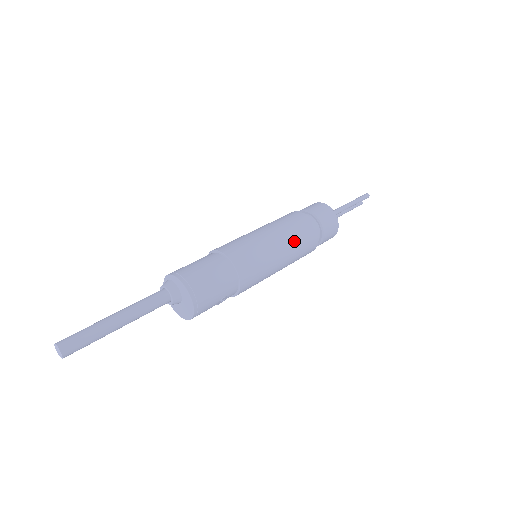
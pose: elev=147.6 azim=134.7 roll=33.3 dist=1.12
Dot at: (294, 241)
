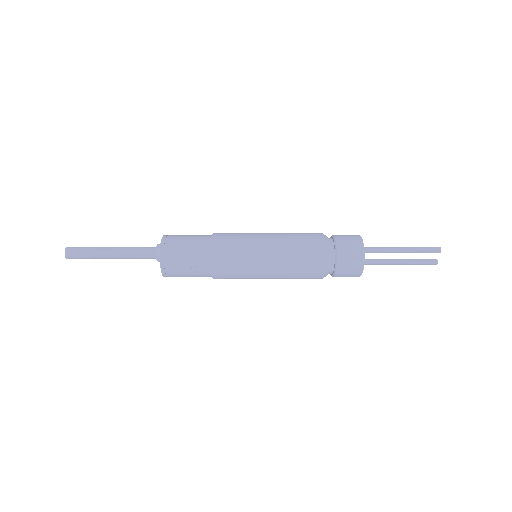
Dot at: (289, 244)
